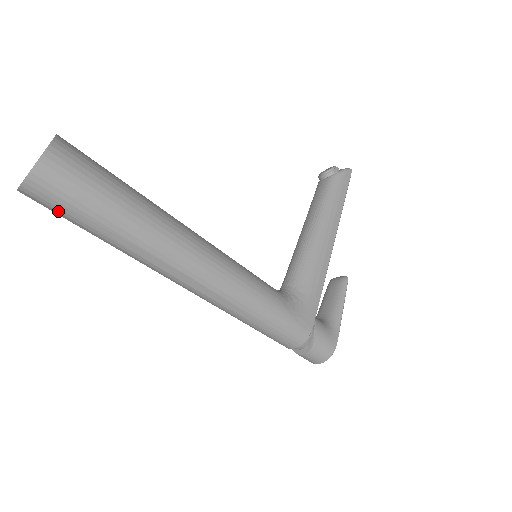
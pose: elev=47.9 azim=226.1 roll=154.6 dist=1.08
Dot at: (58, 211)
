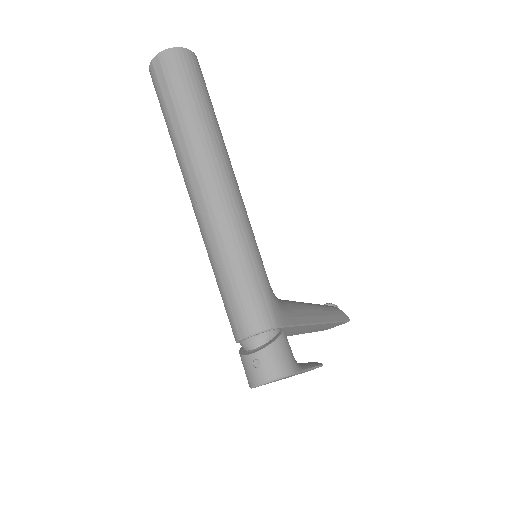
Dot at: (166, 79)
